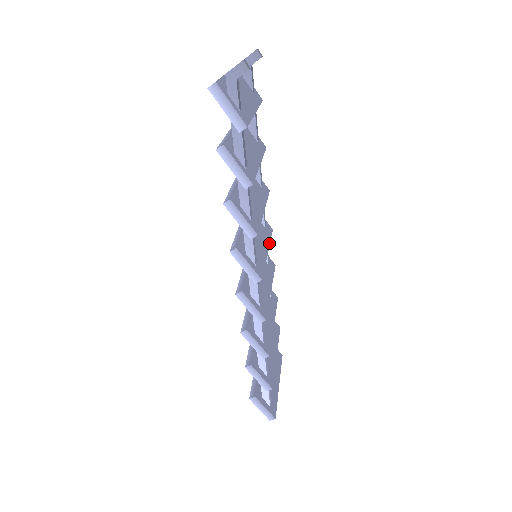
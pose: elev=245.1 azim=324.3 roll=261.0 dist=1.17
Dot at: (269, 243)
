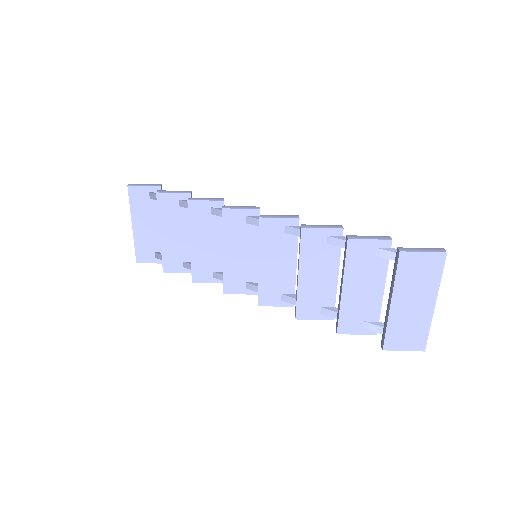
Dot at: occluded
